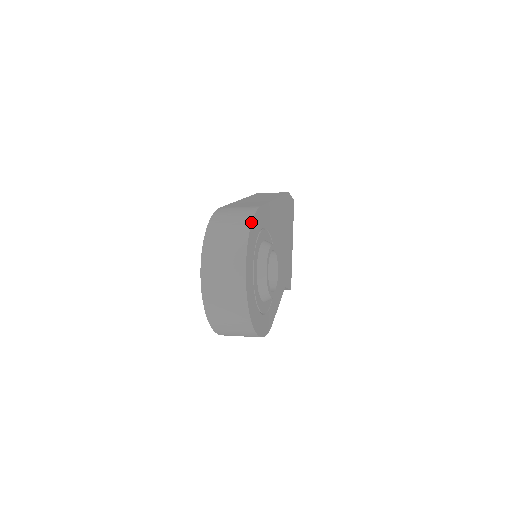
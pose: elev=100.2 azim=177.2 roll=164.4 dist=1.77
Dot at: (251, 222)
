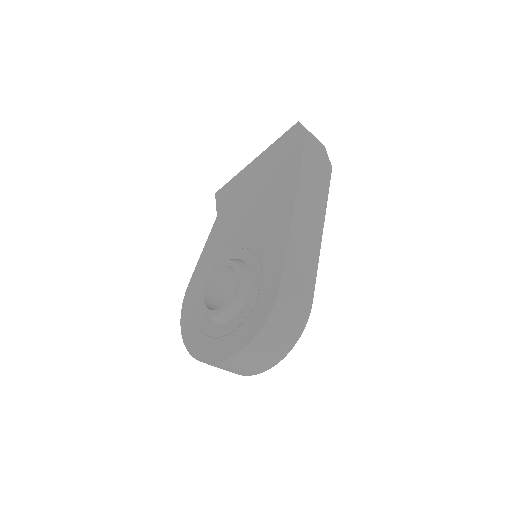
Dot at: occluded
